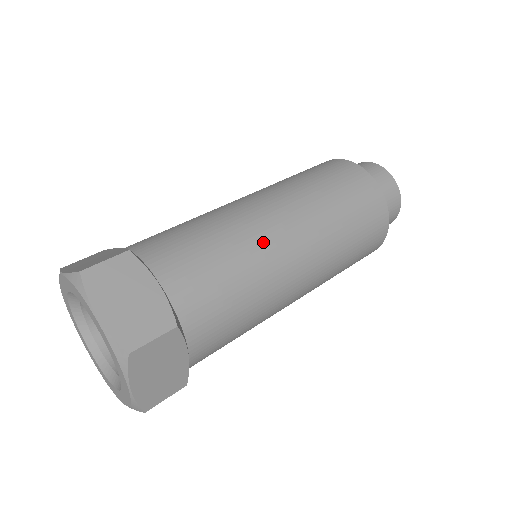
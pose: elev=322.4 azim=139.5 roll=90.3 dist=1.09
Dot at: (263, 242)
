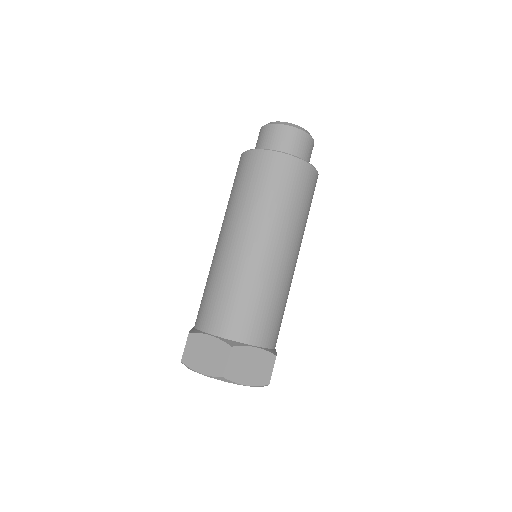
Dot at: (278, 275)
